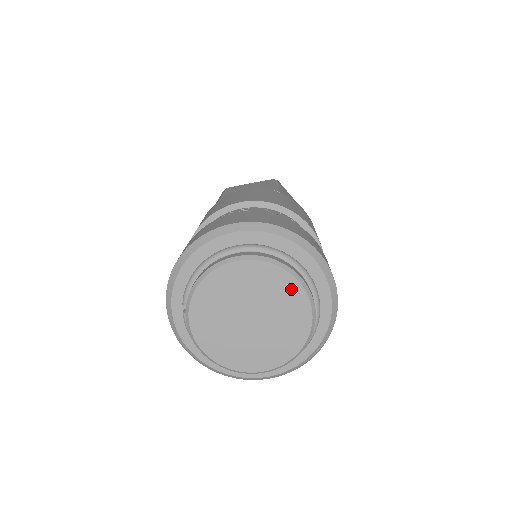
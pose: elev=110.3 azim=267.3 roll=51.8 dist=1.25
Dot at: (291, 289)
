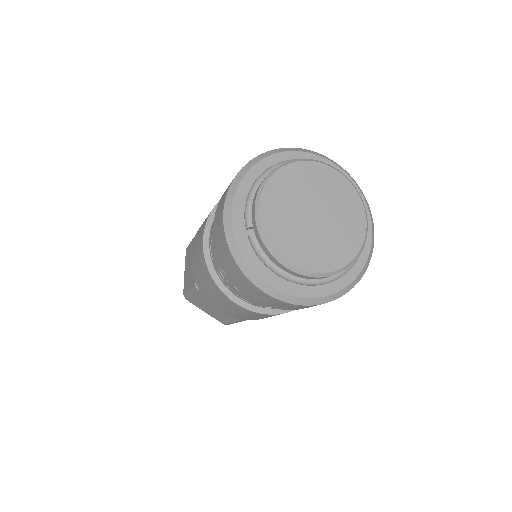
Dot at: (337, 181)
